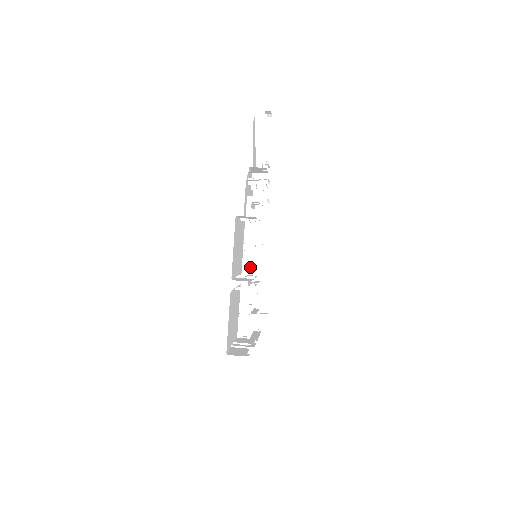
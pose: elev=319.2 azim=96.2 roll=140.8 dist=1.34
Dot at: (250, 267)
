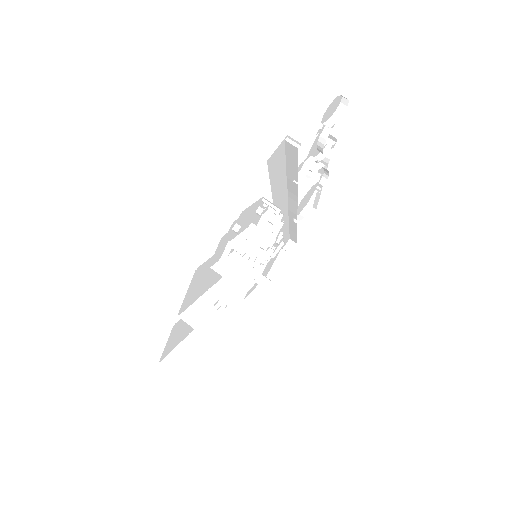
Dot at: (237, 273)
